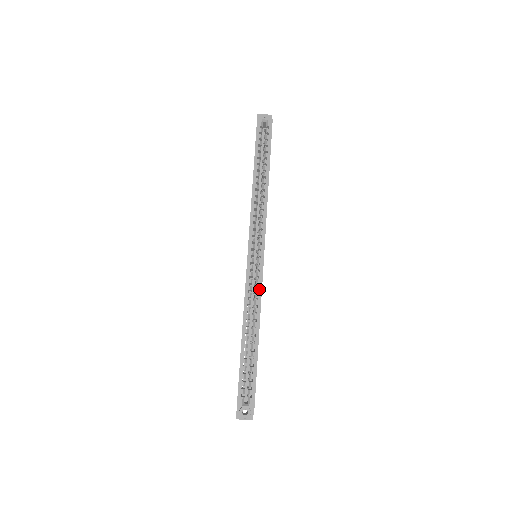
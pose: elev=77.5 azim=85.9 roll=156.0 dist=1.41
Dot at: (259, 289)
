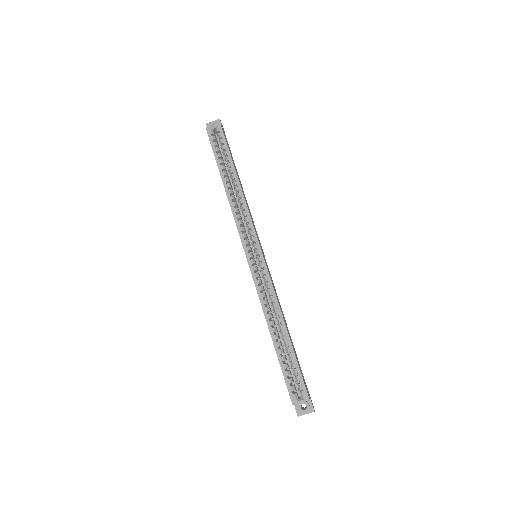
Dot at: (270, 286)
